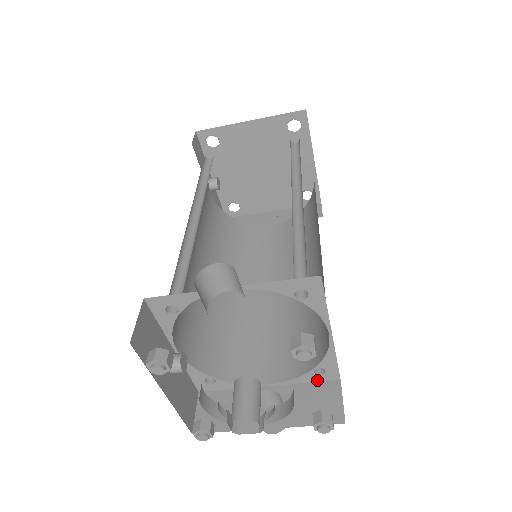
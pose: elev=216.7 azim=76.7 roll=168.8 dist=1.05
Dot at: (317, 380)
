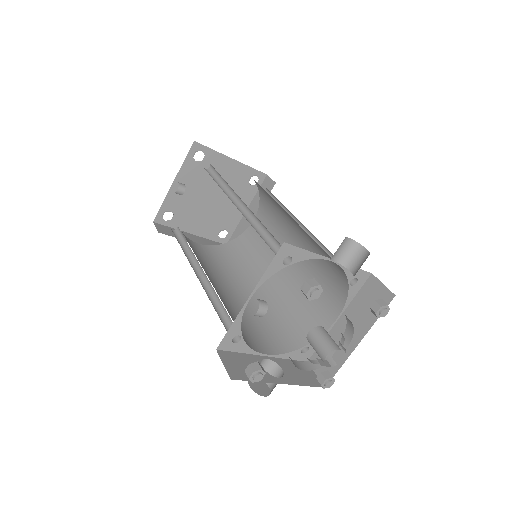
Dot at: (296, 358)
